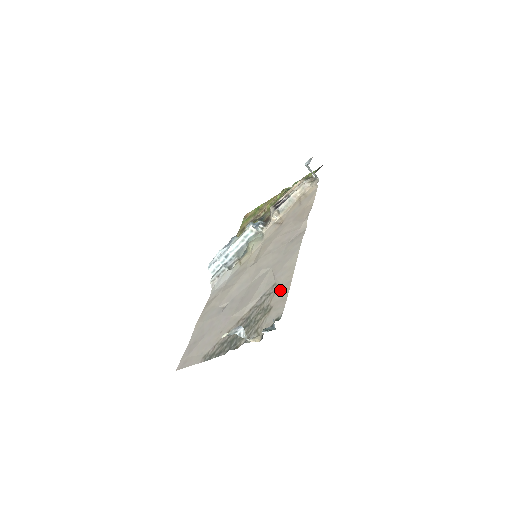
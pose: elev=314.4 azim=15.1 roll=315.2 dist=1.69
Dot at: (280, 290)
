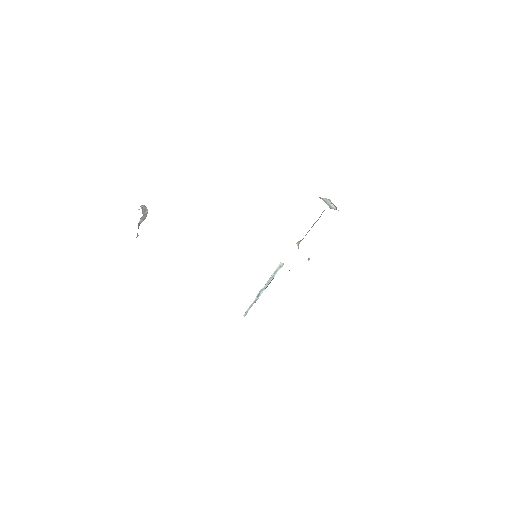
Dot at: occluded
